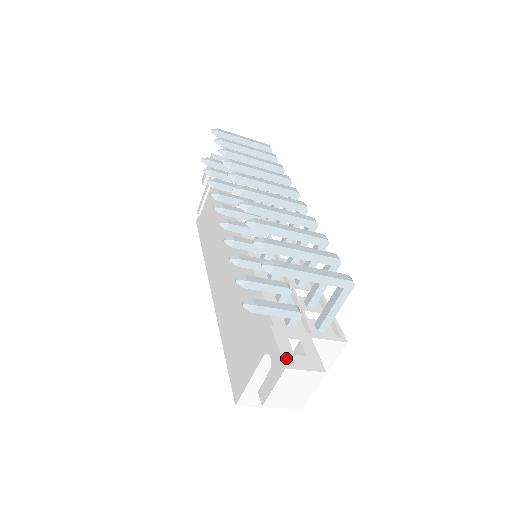
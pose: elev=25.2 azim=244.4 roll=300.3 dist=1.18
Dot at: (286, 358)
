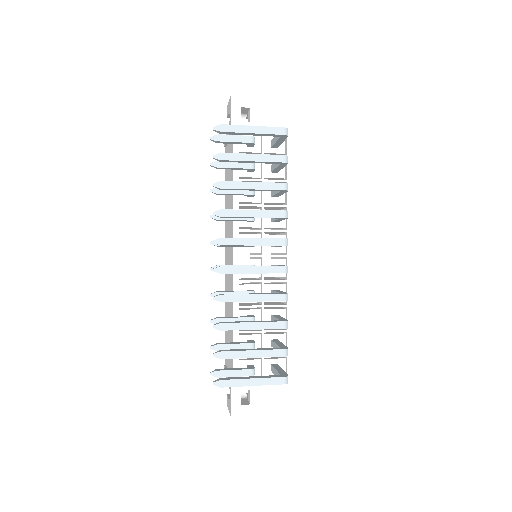
Dot at: (234, 409)
